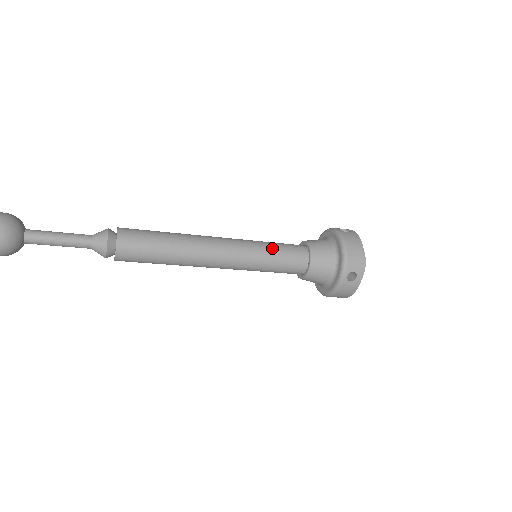
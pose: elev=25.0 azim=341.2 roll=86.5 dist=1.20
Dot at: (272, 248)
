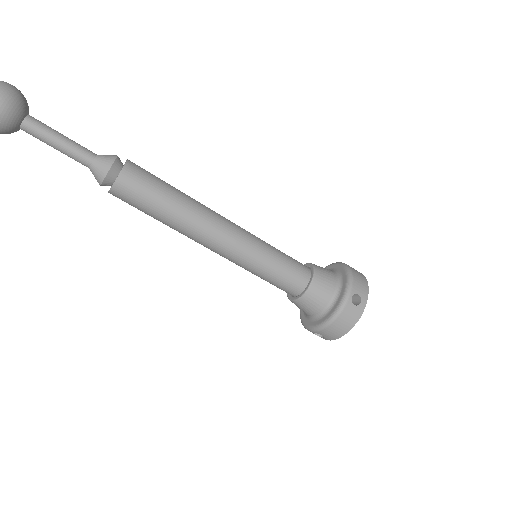
Dot at: (270, 269)
